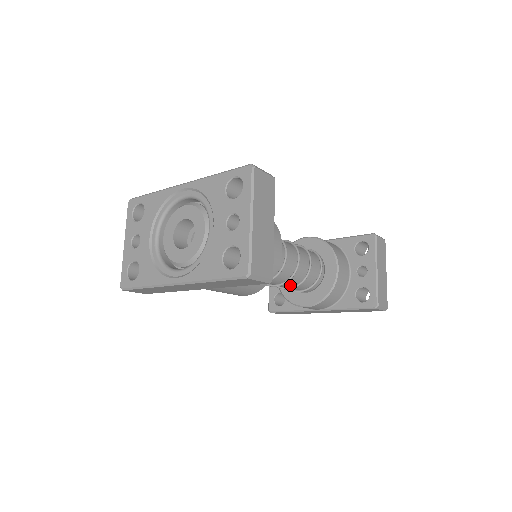
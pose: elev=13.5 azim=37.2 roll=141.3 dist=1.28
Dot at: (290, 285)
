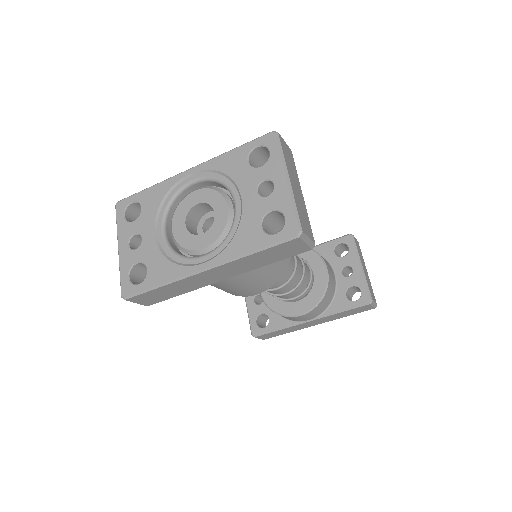
Dot at: (288, 289)
